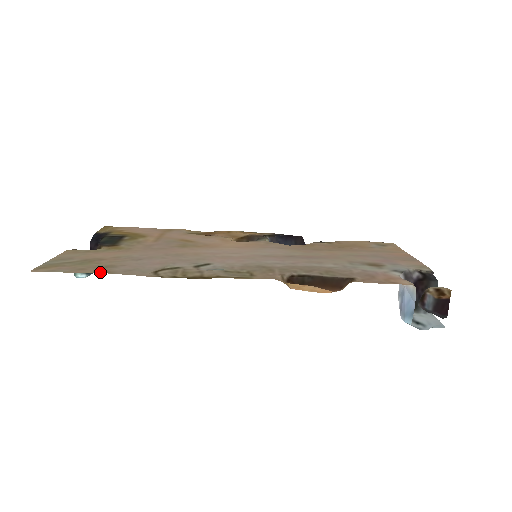
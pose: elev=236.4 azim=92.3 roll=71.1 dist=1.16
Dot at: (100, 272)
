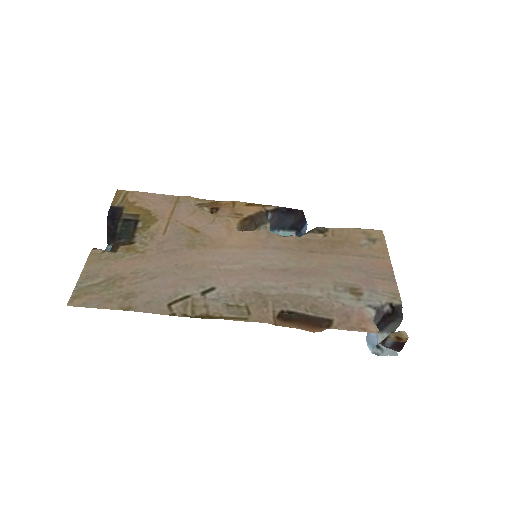
Dot at: (124, 308)
